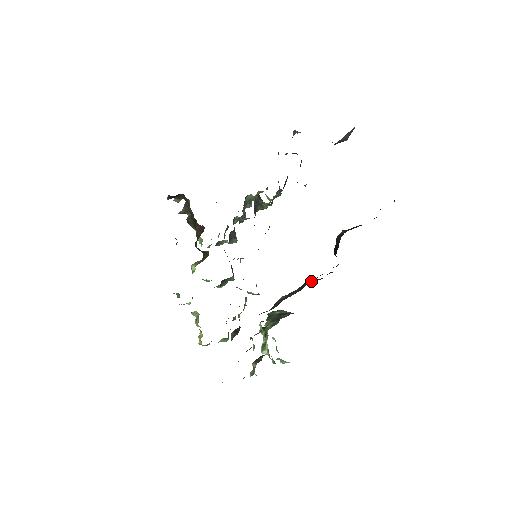
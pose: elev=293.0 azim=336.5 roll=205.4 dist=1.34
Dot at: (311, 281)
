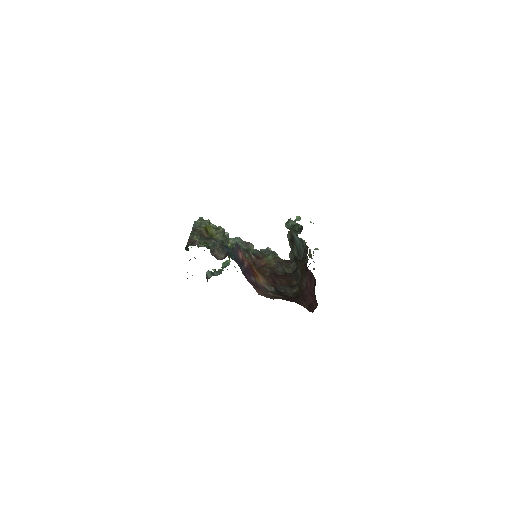
Dot at: (297, 243)
